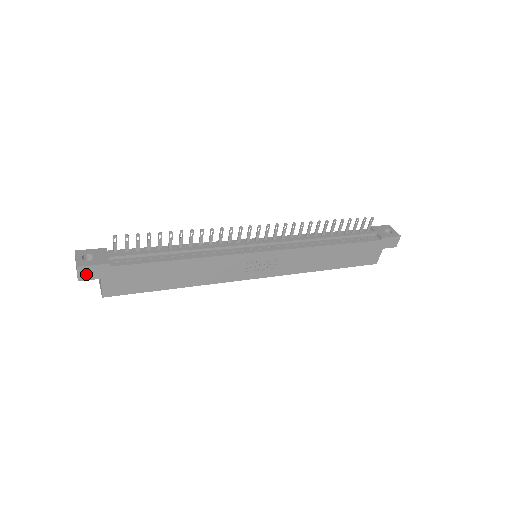
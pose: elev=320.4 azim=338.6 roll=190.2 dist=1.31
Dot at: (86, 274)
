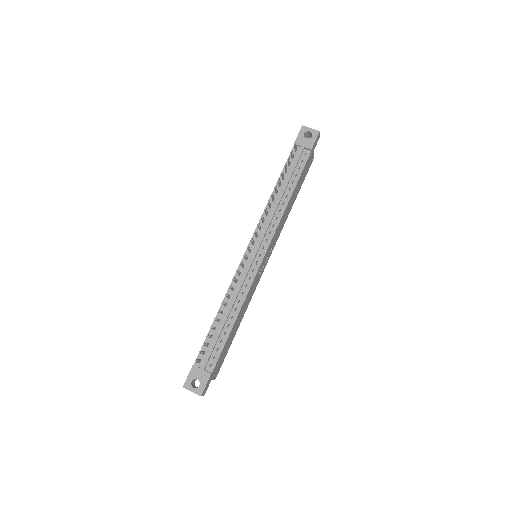
Dot at: (205, 390)
